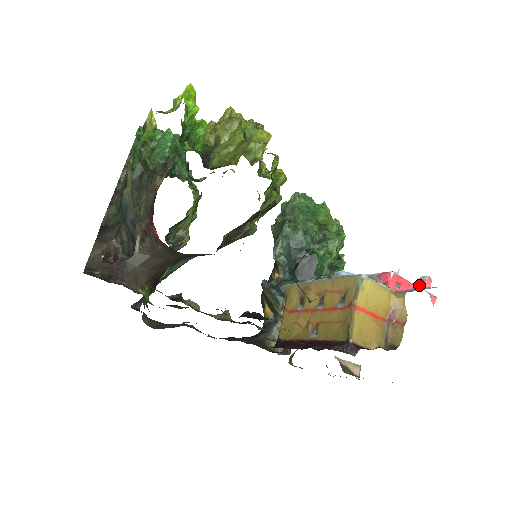
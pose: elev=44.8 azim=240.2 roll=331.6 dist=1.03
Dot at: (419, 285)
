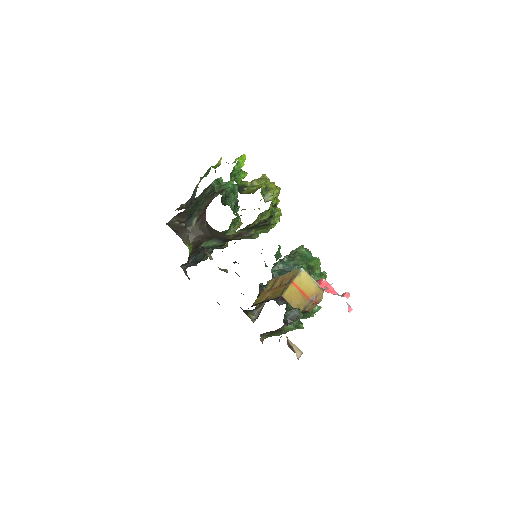
Dot at: (342, 295)
